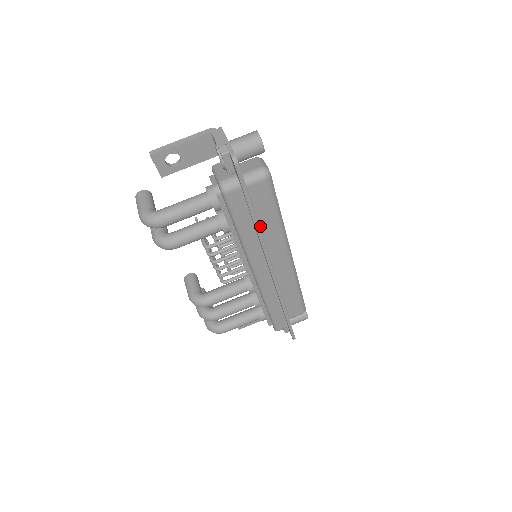
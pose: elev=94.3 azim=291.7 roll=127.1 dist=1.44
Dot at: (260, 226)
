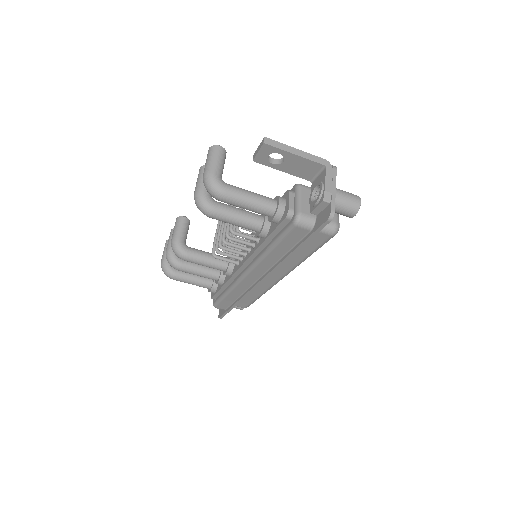
Dot at: occluded
